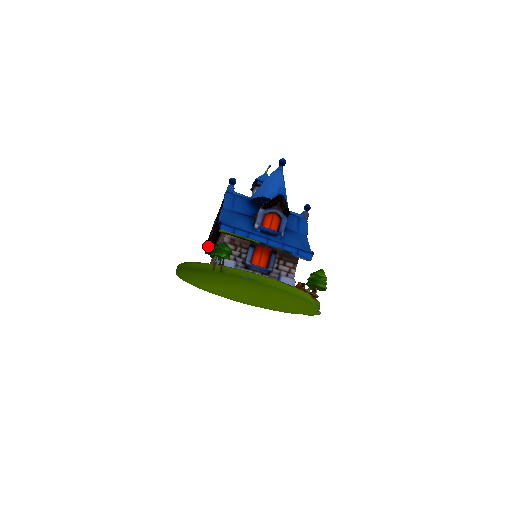
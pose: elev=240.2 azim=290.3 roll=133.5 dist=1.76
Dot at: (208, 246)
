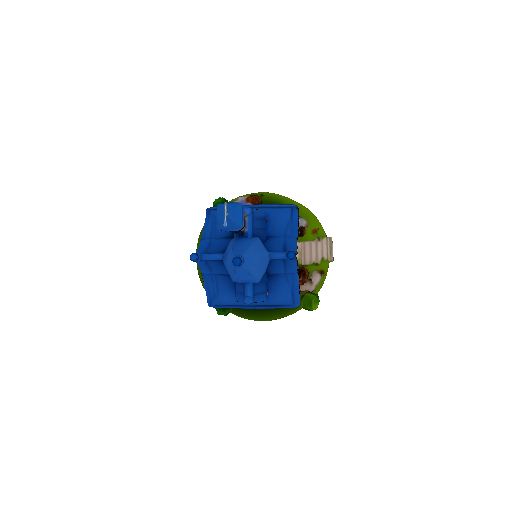
Dot at: occluded
